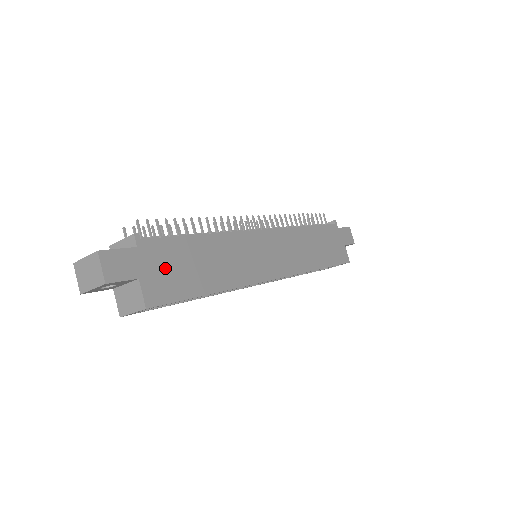
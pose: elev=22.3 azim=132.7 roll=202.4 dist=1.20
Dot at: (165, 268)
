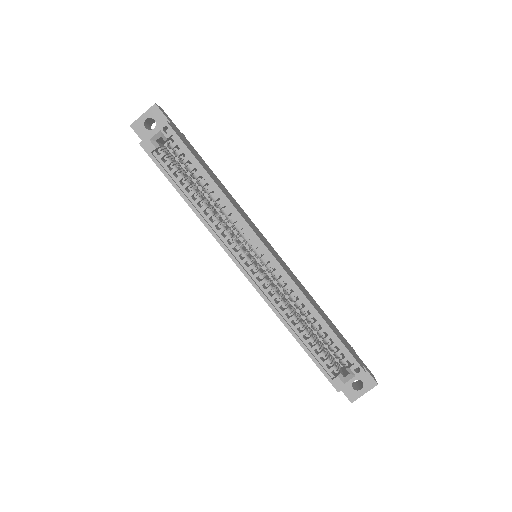
Dot at: (189, 145)
